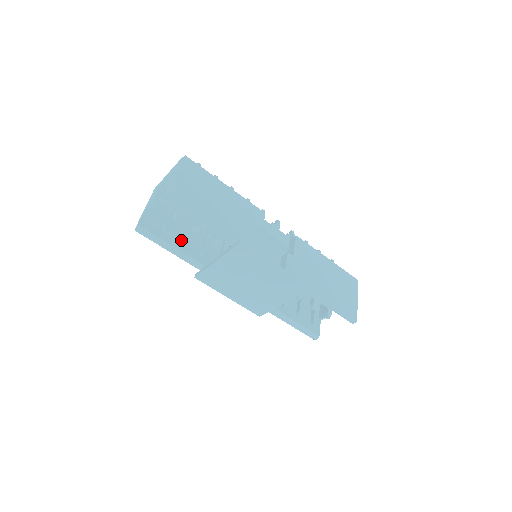
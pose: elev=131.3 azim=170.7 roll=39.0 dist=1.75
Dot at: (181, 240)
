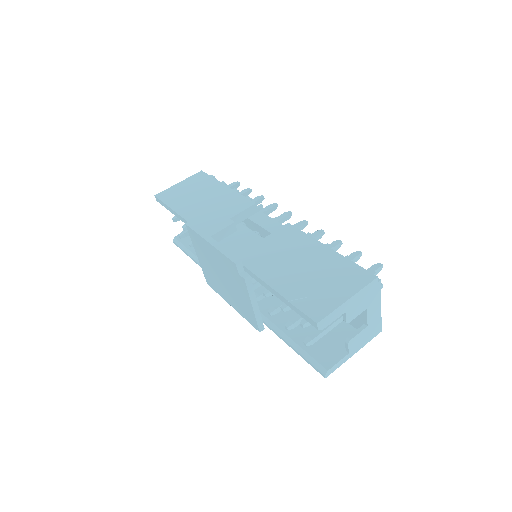
Dot at: occluded
